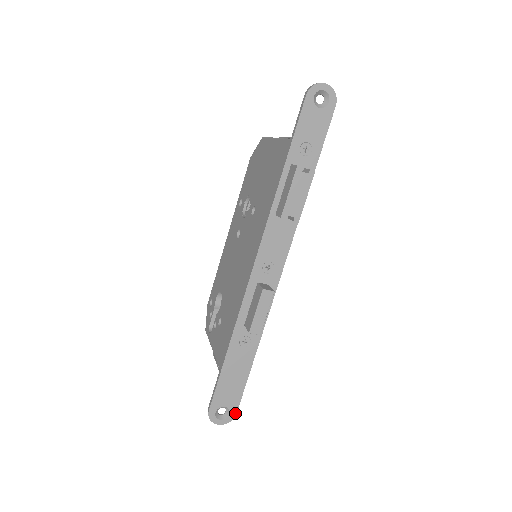
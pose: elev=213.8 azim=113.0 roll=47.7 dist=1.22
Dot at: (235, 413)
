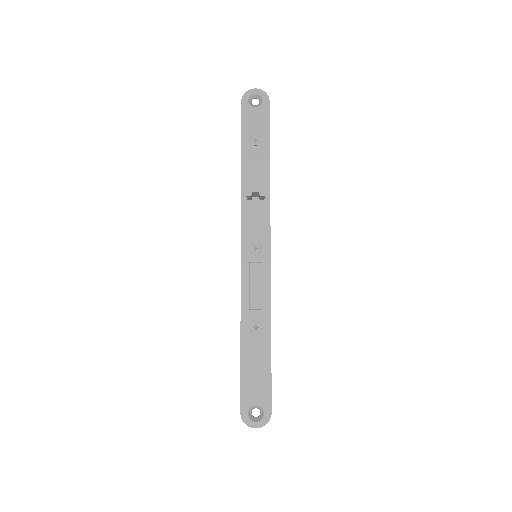
Dot at: (270, 412)
